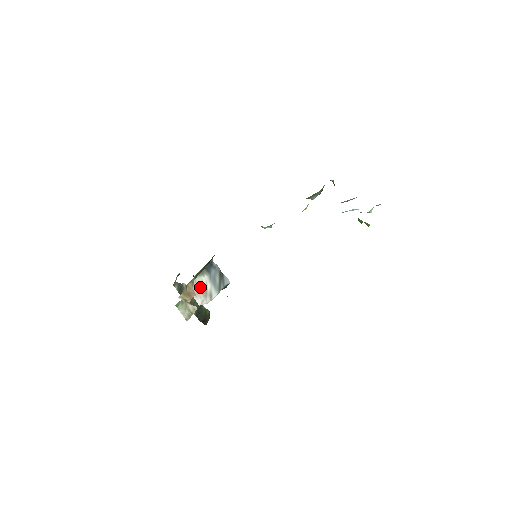
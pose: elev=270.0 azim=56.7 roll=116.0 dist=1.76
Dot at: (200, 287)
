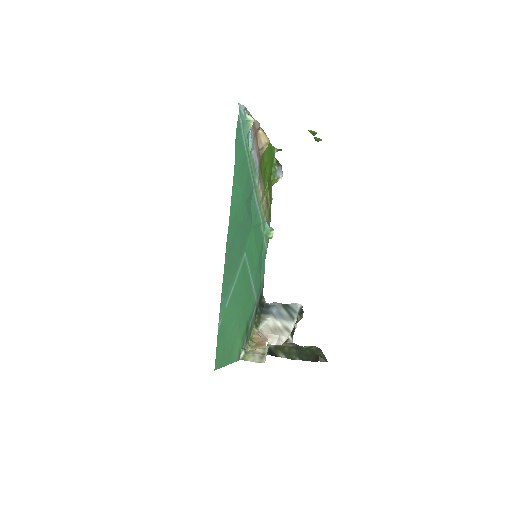
Dot at: (268, 331)
